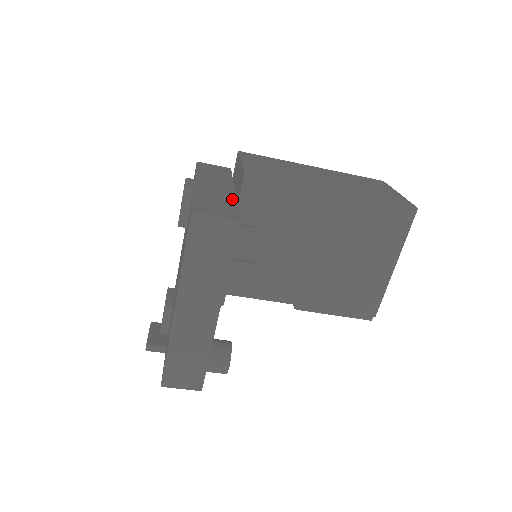
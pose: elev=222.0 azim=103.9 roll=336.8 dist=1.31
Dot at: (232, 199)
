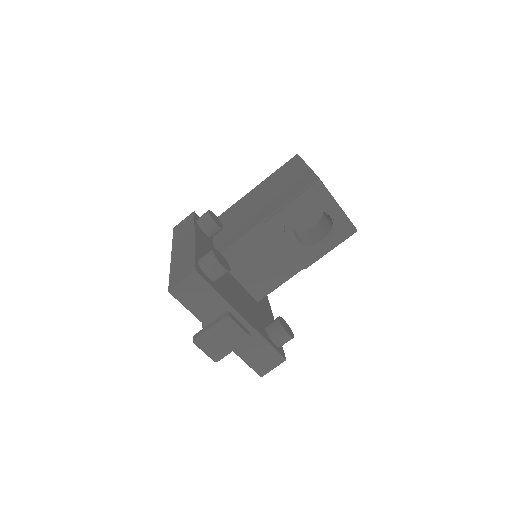
Dot at: occluded
